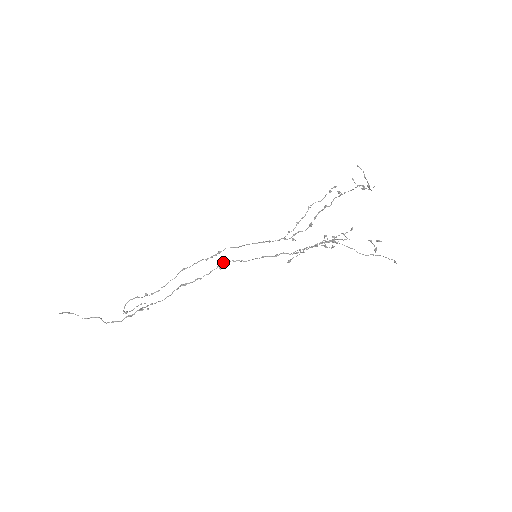
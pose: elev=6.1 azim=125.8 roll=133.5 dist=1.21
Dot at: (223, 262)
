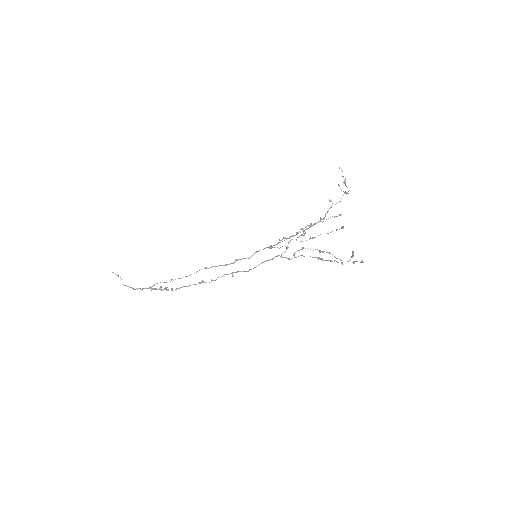
Dot at: (237, 271)
